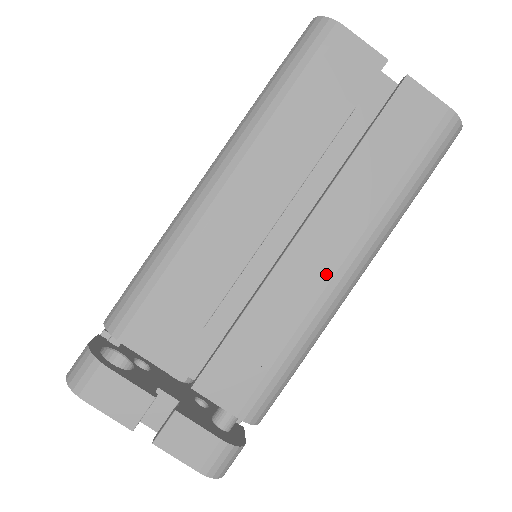
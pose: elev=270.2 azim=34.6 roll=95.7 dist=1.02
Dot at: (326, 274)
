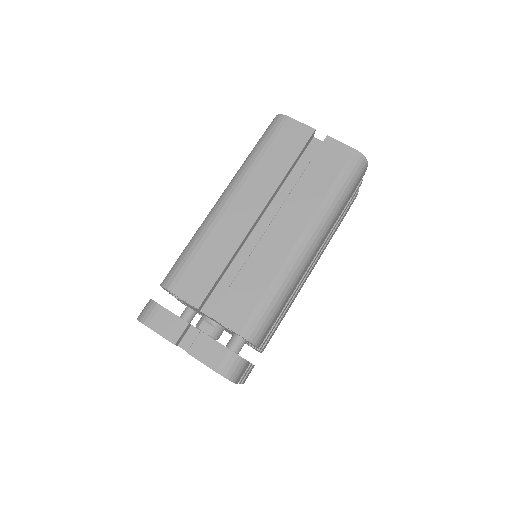
Dot at: (290, 244)
